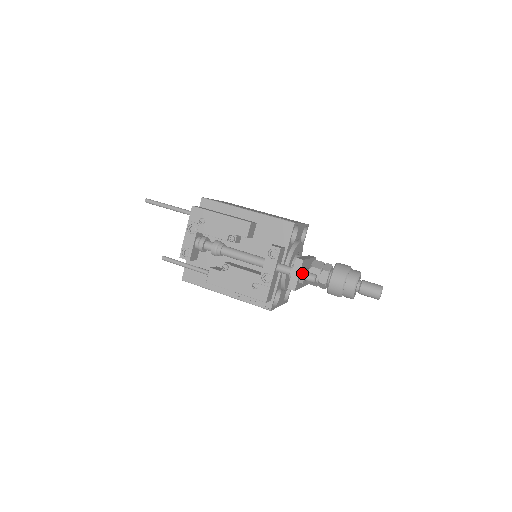
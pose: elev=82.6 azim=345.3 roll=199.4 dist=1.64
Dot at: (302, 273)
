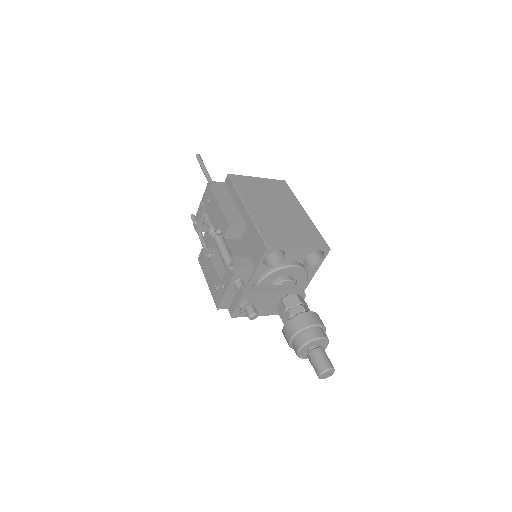
Dot at: (242, 304)
